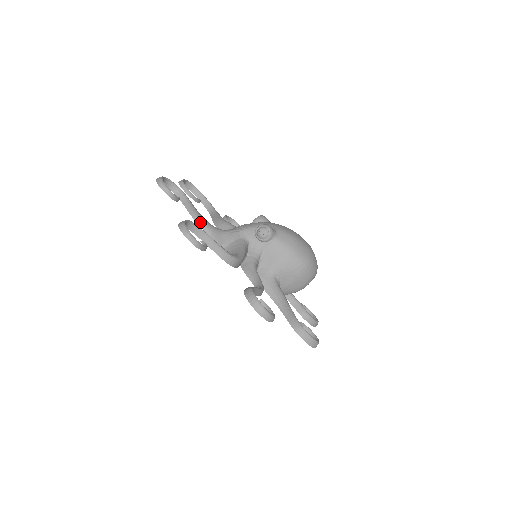
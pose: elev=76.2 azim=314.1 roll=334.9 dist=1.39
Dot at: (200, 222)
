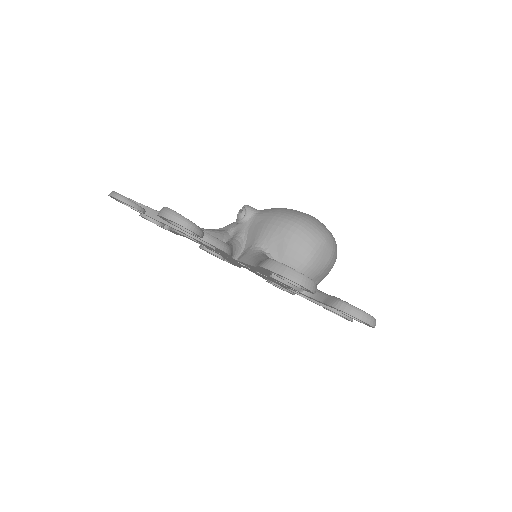
Dot at: occluded
